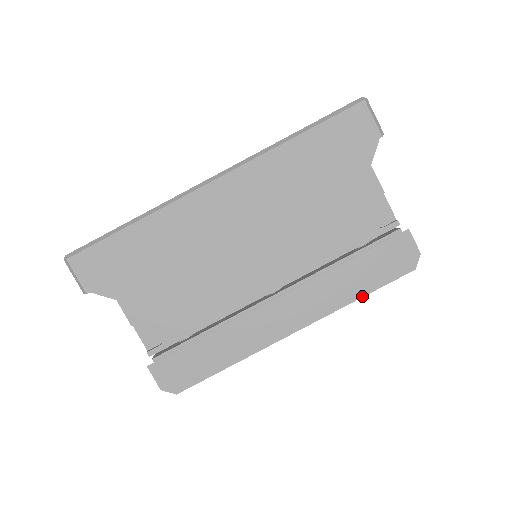
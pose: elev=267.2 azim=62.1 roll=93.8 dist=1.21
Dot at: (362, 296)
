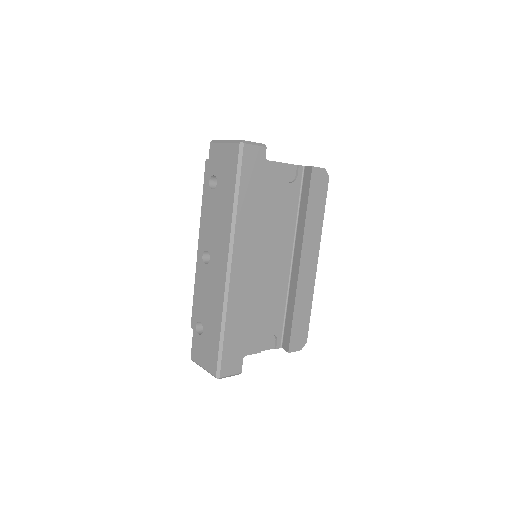
Dot at: occluded
